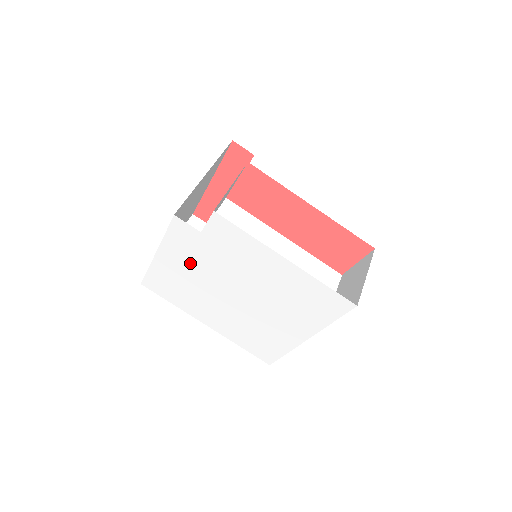
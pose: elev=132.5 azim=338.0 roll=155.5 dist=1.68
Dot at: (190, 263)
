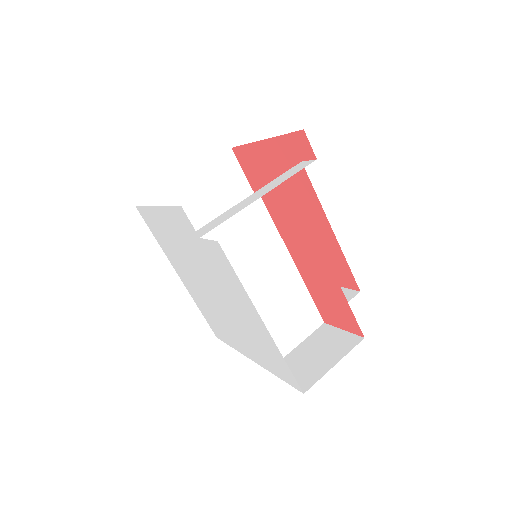
Dot at: (182, 240)
